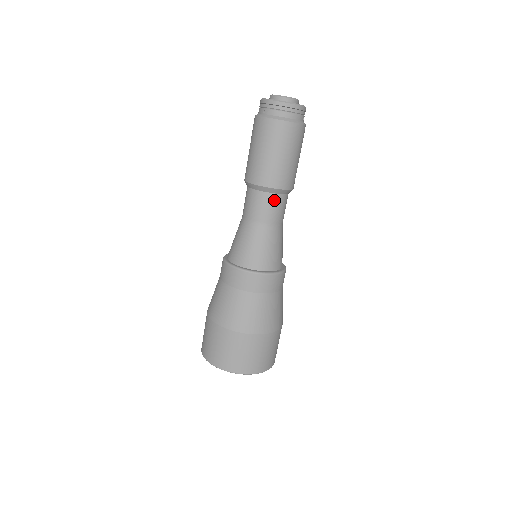
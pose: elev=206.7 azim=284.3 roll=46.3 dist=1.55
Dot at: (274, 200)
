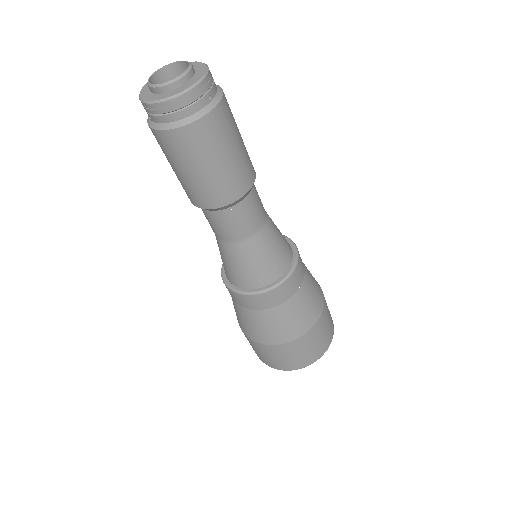
Dot at: (231, 215)
